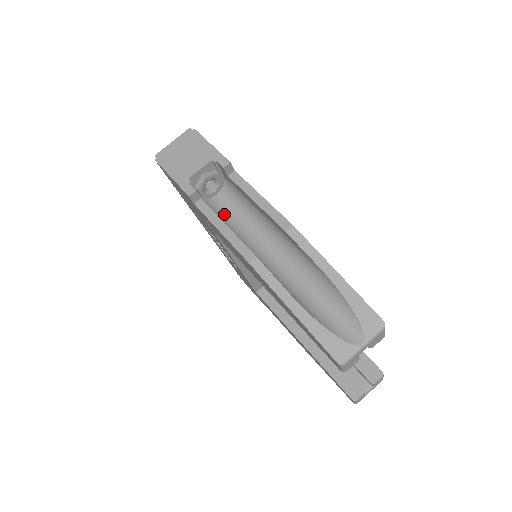
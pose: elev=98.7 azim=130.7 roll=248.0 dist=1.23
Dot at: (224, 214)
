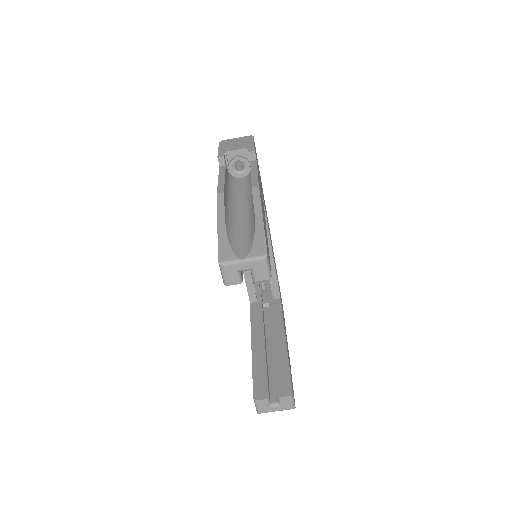
Dot at: (235, 185)
